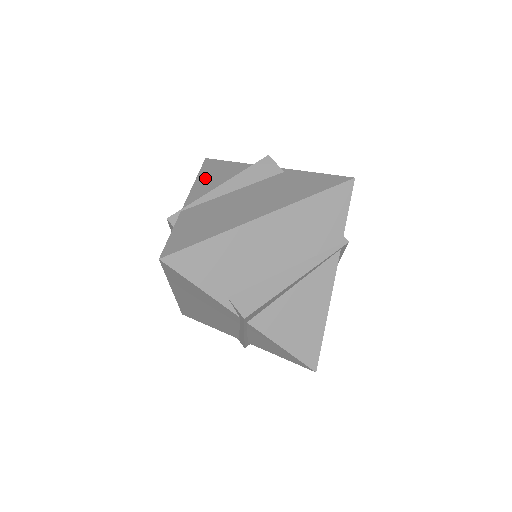
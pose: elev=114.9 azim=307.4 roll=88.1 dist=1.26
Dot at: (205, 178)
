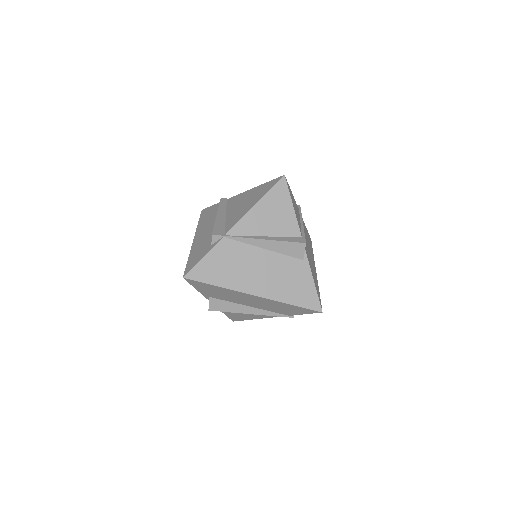
Dot at: (263, 209)
